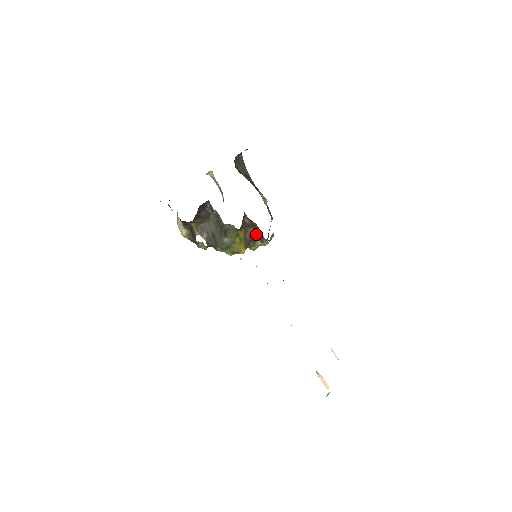
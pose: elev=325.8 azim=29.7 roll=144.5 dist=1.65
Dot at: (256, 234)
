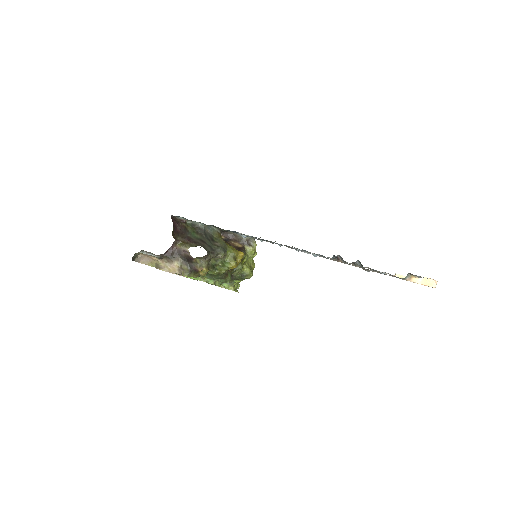
Dot at: (239, 243)
